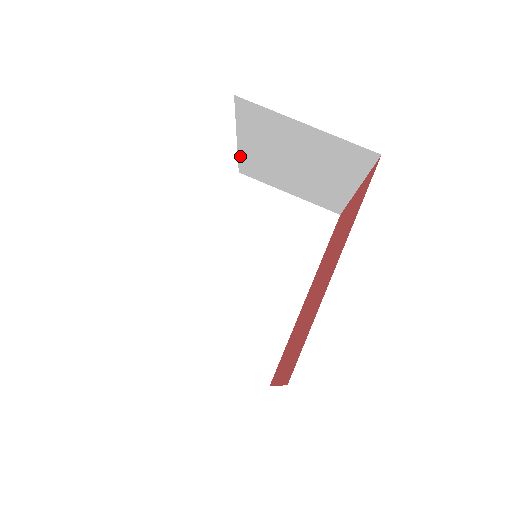
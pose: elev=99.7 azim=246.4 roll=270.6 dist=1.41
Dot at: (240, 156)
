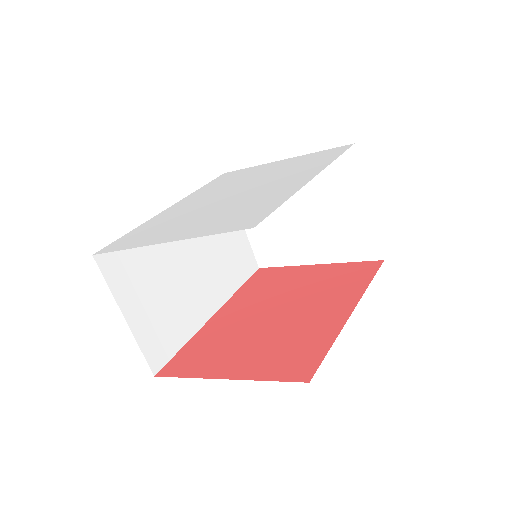
Dot at: occluded
